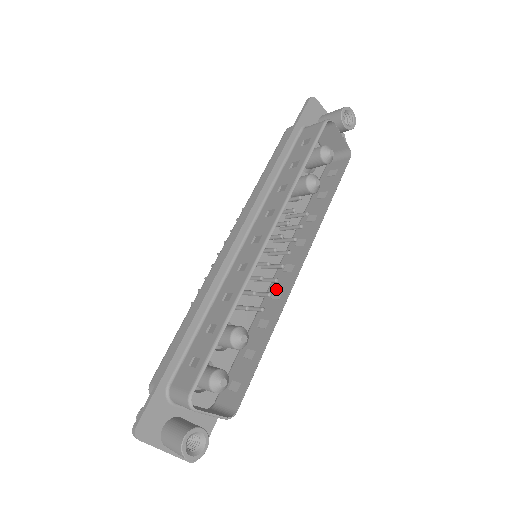
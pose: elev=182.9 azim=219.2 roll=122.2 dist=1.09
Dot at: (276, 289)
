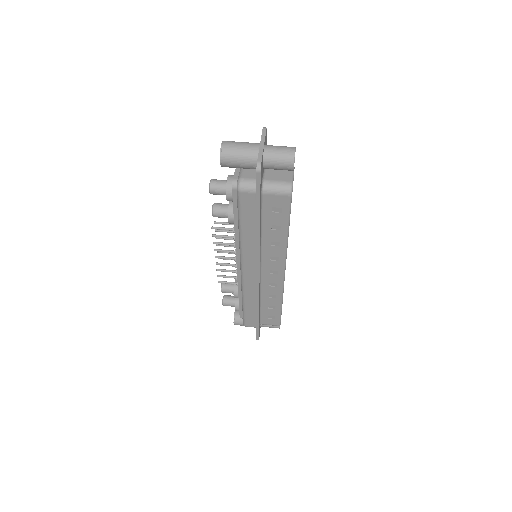
Dot at: occluded
